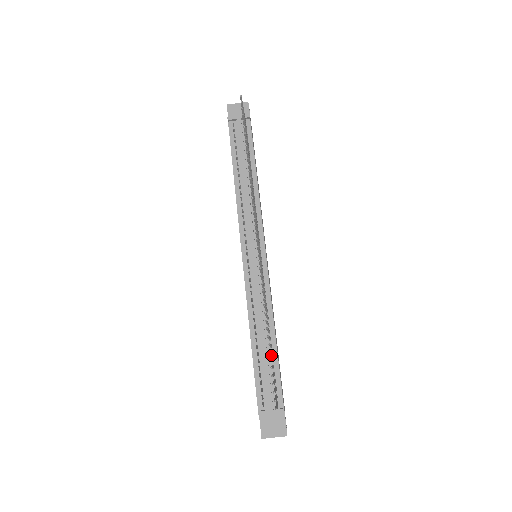
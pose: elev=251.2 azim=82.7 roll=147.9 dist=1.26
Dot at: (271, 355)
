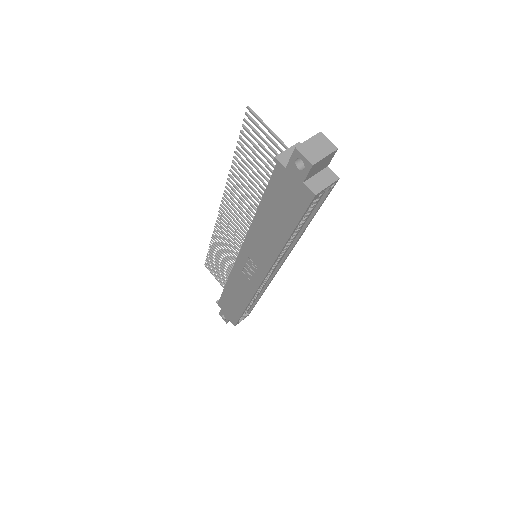
Dot at: occluded
